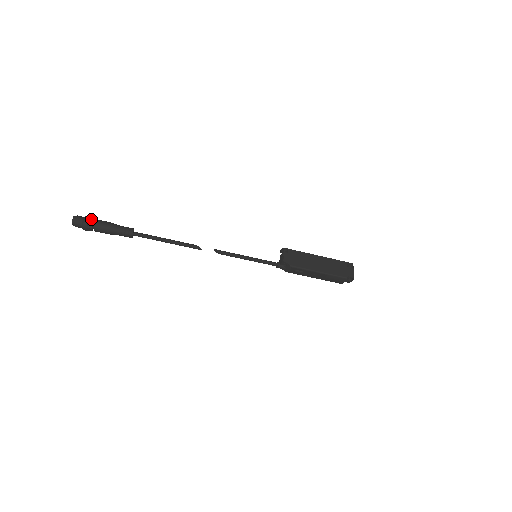
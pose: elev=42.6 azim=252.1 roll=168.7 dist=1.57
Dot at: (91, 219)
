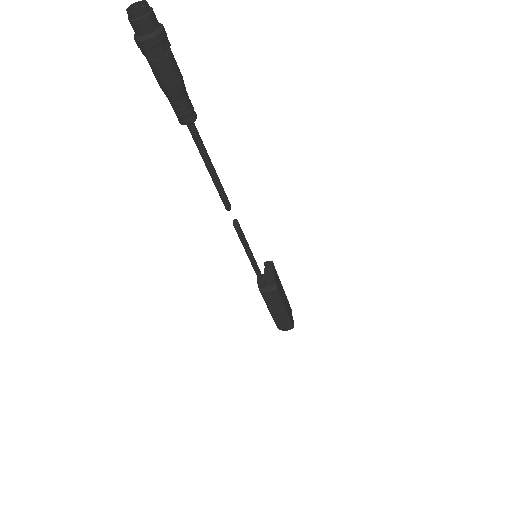
Dot at: occluded
